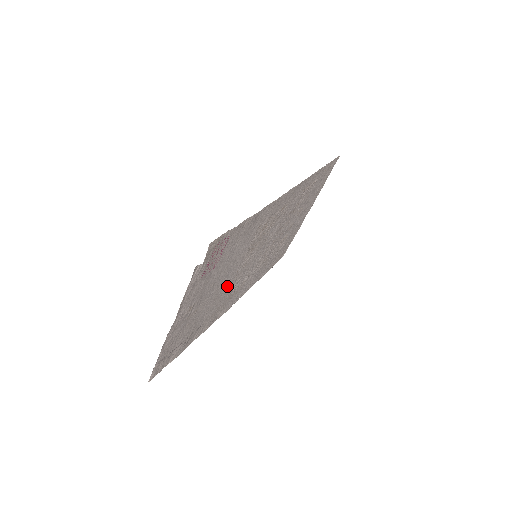
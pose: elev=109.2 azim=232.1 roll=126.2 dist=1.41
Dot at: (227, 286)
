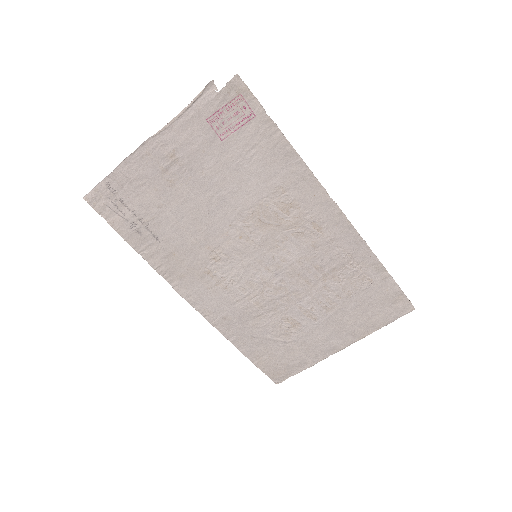
Dot at: (210, 230)
